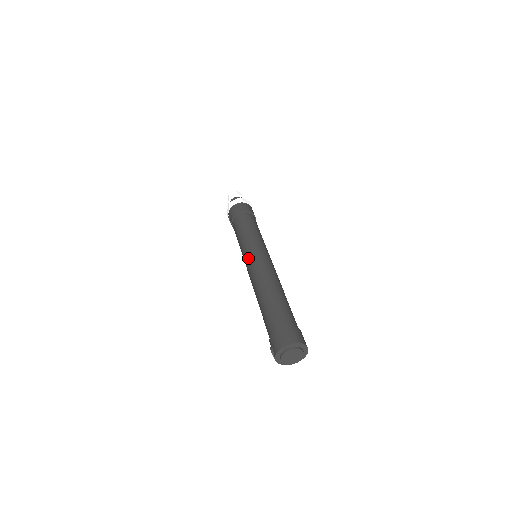
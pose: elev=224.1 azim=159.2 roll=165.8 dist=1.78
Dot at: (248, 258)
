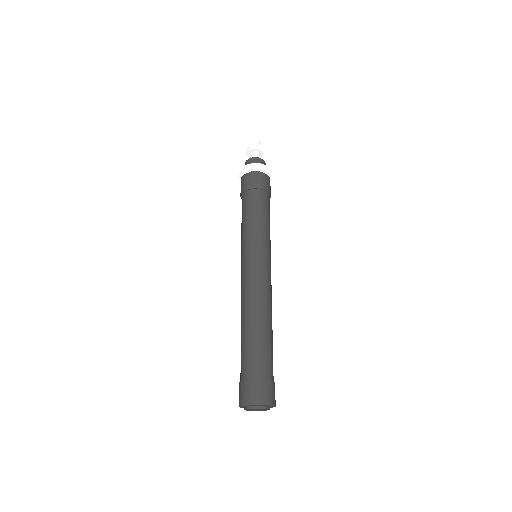
Dot at: (241, 268)
